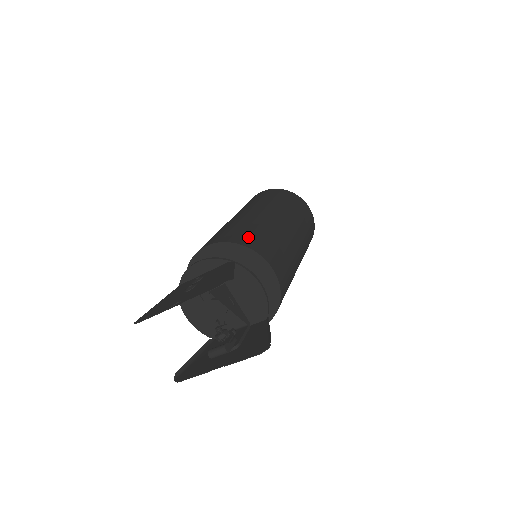
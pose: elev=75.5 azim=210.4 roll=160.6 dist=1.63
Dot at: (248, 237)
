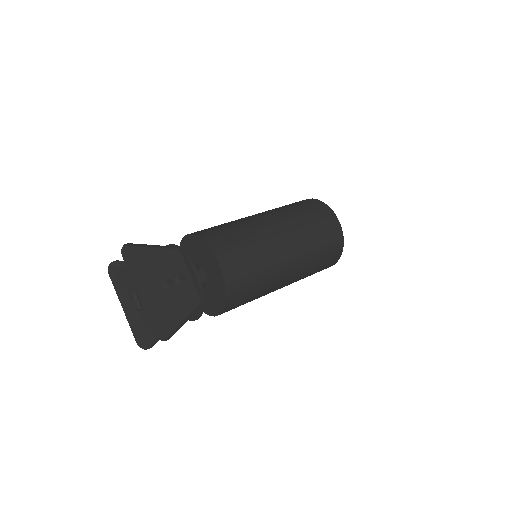
Dot at: (241, 291)
